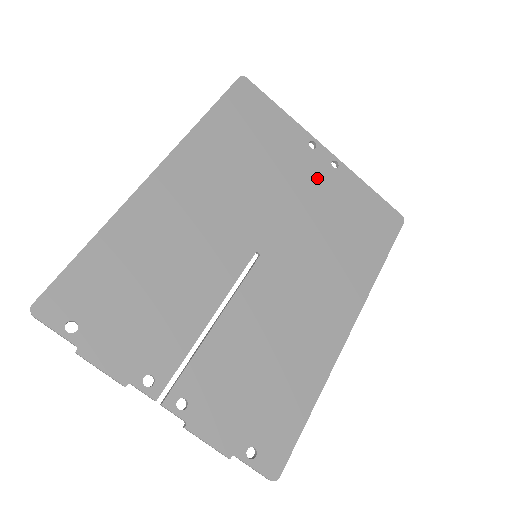
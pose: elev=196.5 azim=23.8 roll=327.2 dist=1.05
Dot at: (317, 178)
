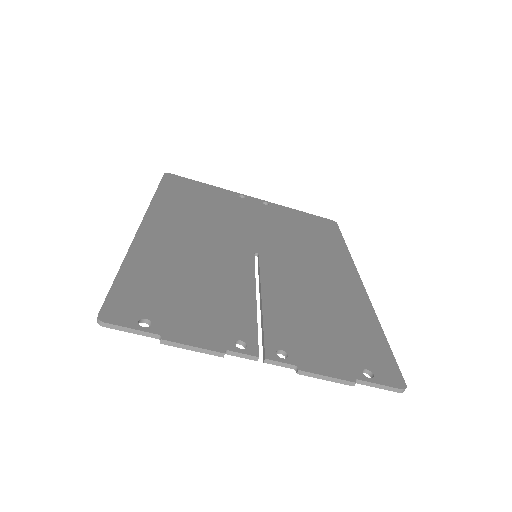
Dot at: (260, 211)
